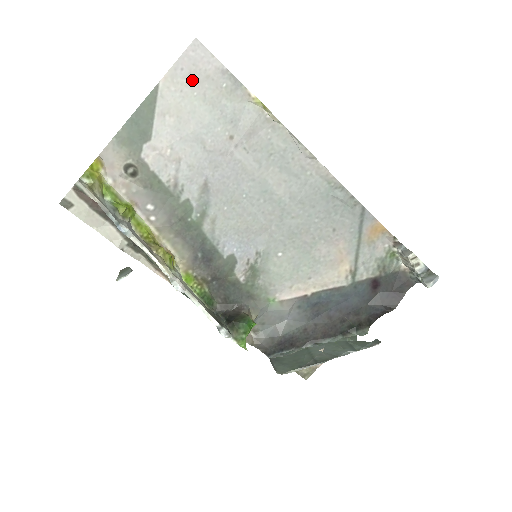
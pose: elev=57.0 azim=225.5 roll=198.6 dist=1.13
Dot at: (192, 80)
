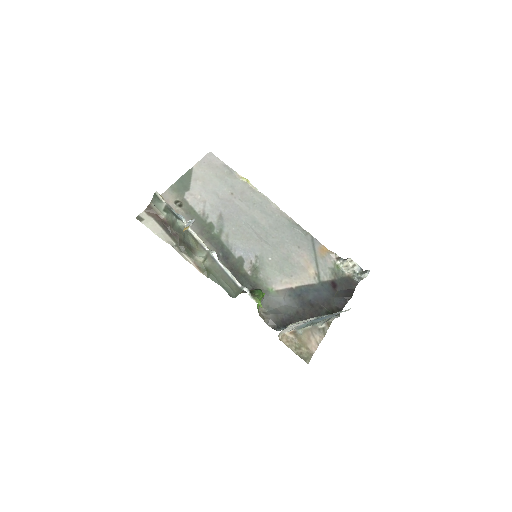
Dot at: (209, 167)
